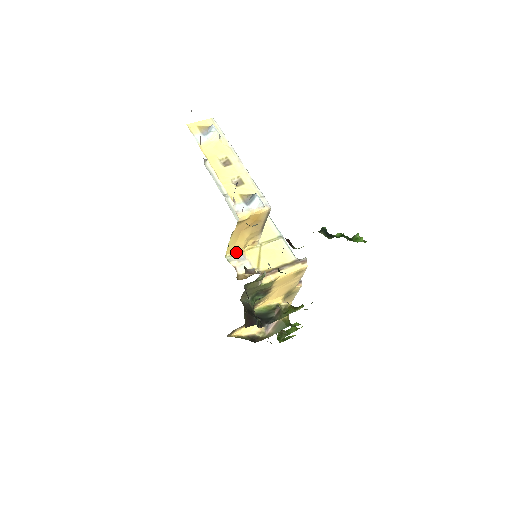
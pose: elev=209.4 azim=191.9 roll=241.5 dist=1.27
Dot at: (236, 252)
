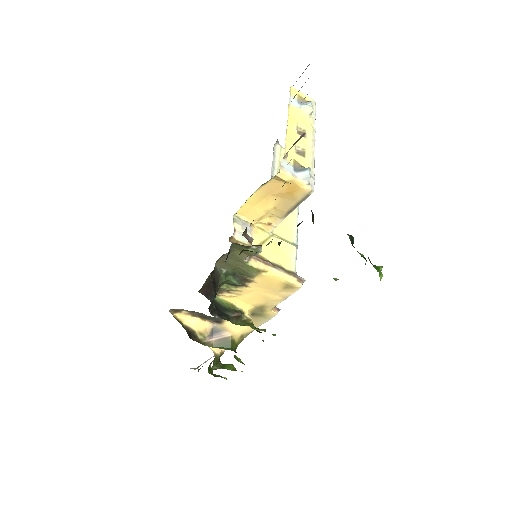
Dot at: (247, 219)
